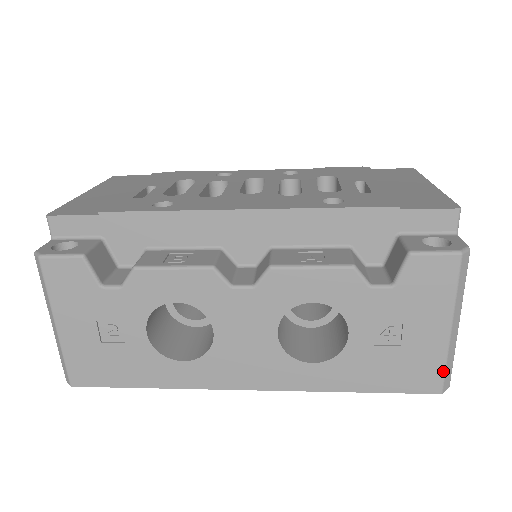
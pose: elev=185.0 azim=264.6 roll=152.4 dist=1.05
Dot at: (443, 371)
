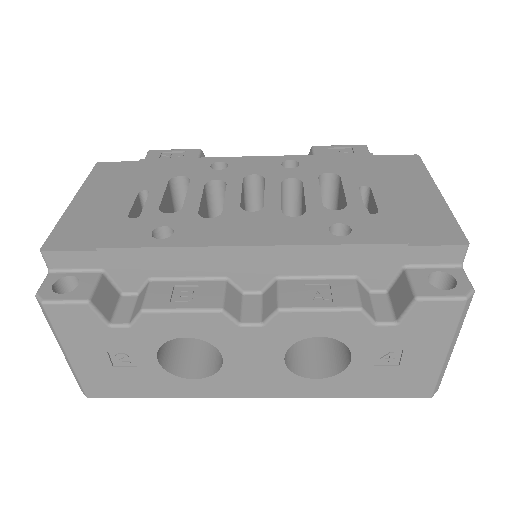
Dot at: (435, 383)
